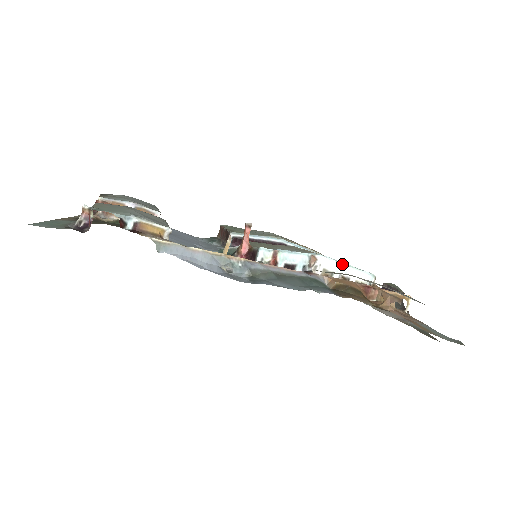
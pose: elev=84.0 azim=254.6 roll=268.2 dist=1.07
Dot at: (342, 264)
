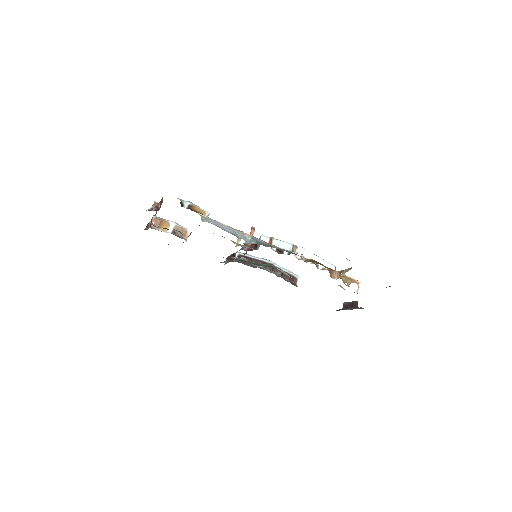
Dot at: (313, 254)
